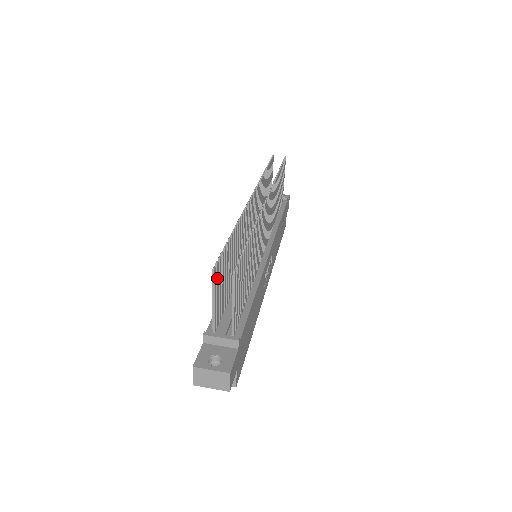
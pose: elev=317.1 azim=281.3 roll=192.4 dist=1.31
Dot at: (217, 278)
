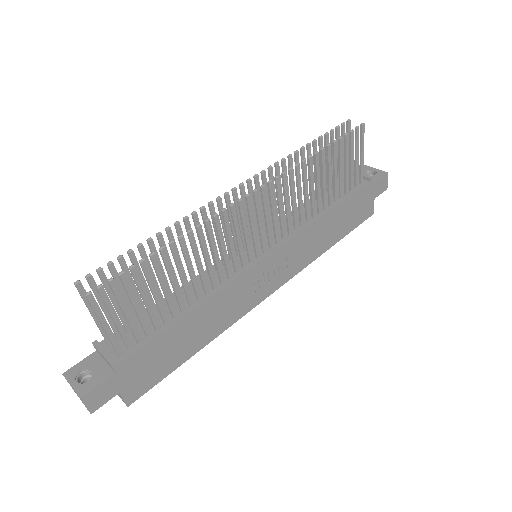
Dot at: (94, 291)
